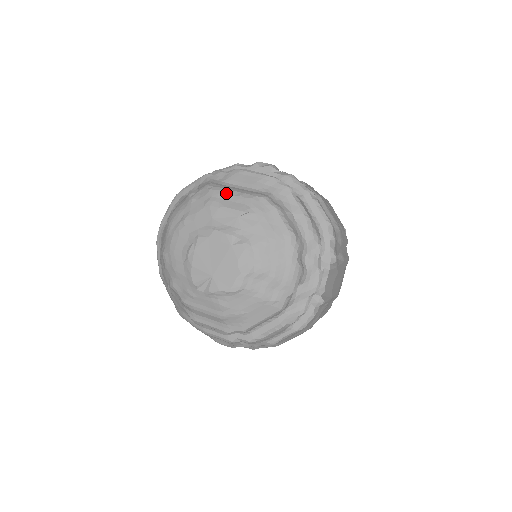
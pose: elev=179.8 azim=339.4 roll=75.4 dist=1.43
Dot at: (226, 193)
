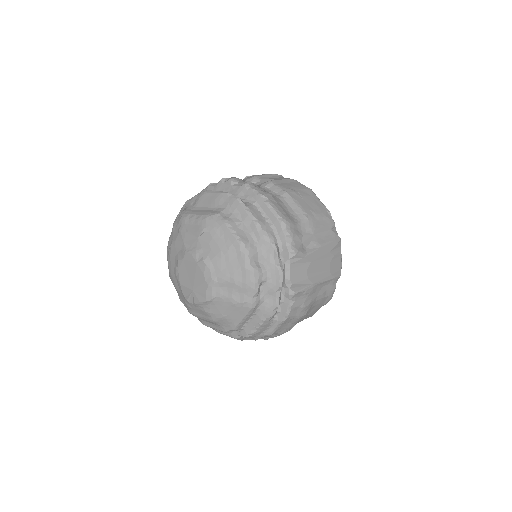
Dot at: (190, 218)
